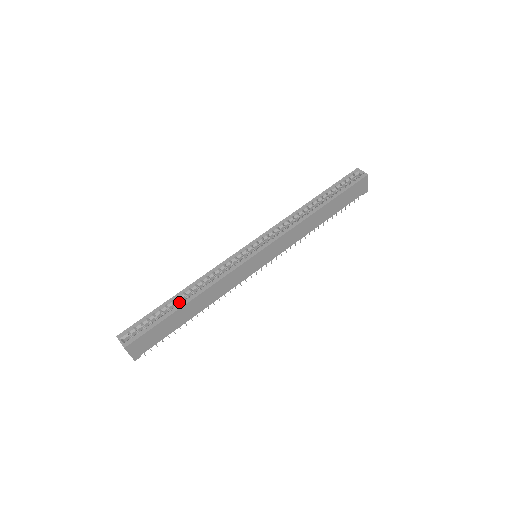
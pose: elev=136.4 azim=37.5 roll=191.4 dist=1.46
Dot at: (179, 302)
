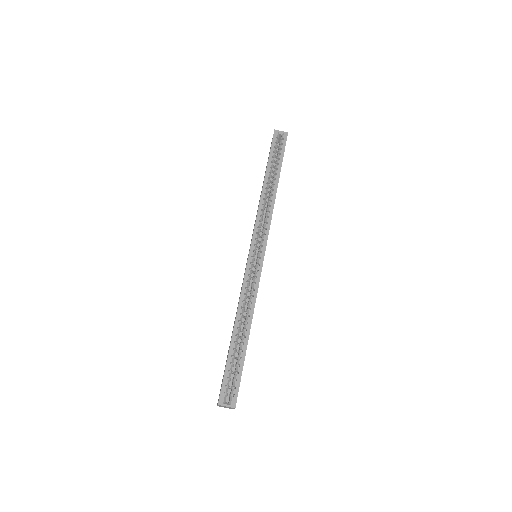
Dot at: (238, 338)
